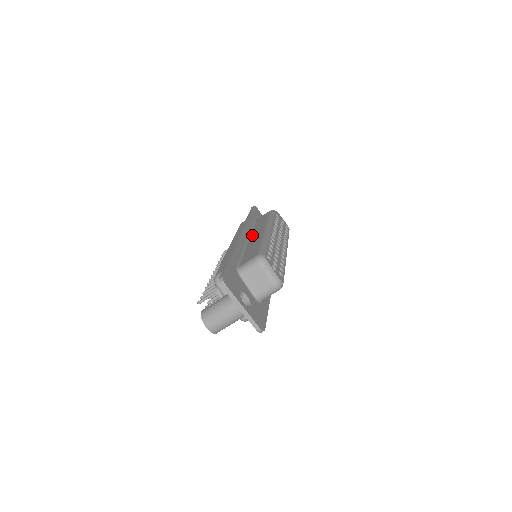
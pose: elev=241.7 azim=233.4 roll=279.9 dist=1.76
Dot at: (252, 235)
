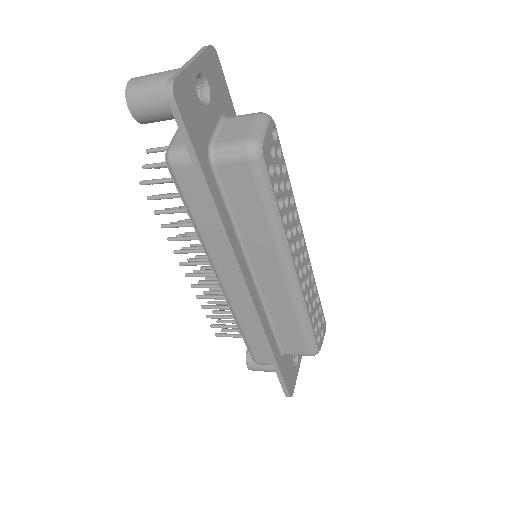
Dot at: (255, 265)
